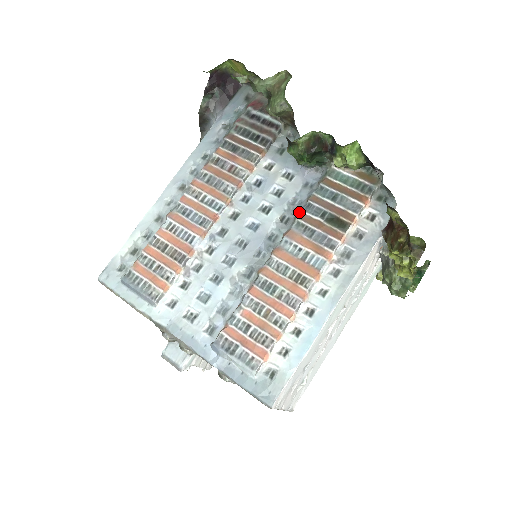
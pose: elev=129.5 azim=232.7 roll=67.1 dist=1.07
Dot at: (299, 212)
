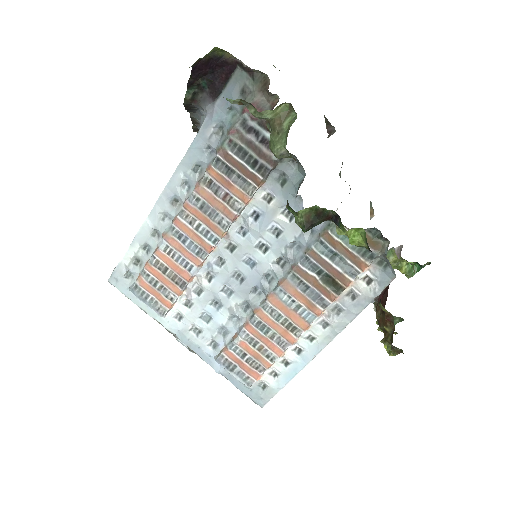
Dot at: (296, 263)
